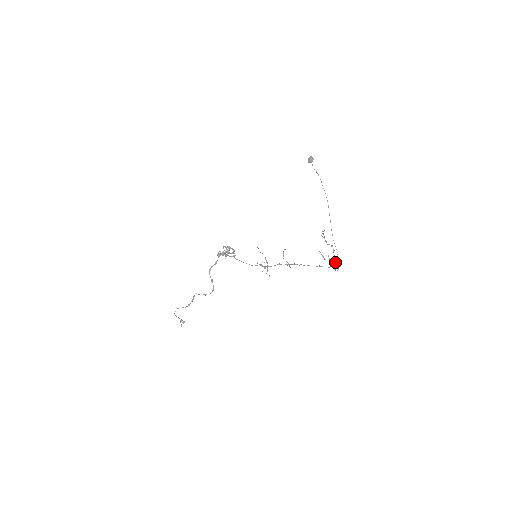
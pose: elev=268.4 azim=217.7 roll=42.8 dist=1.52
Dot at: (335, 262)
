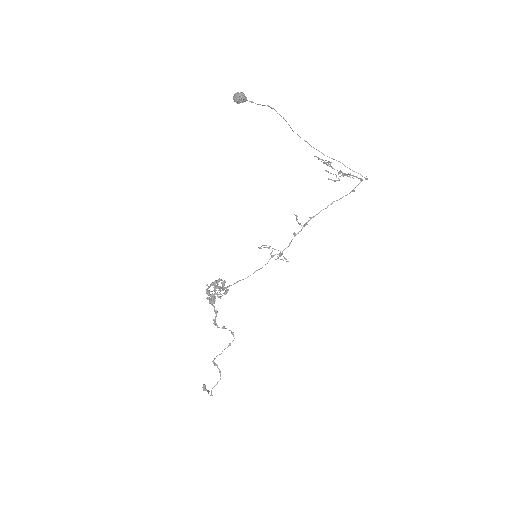
Dot at: (340, 173)
